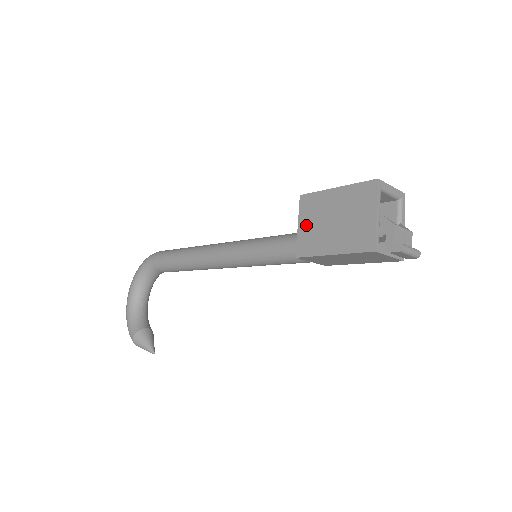
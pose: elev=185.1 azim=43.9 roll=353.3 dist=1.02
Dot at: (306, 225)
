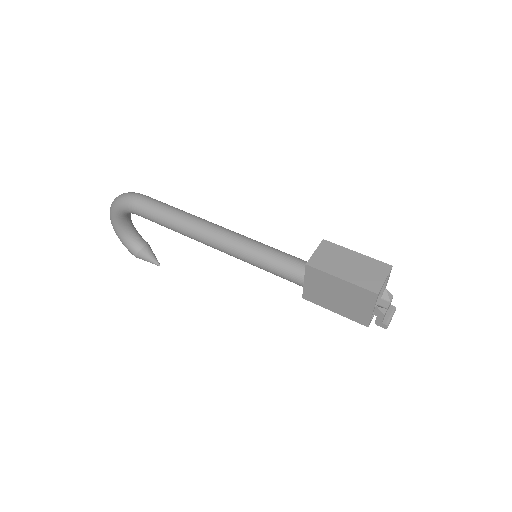
Dot at: (312, 286)
